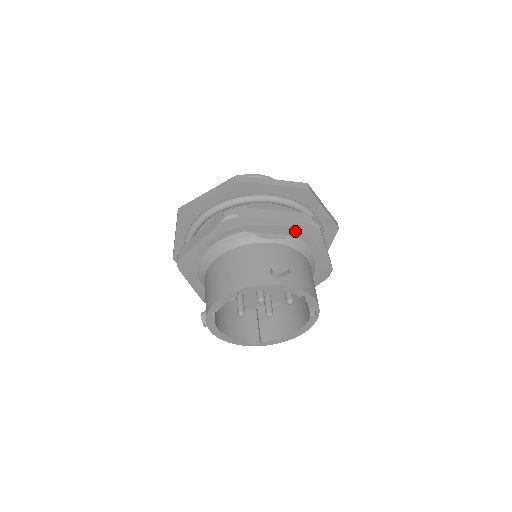
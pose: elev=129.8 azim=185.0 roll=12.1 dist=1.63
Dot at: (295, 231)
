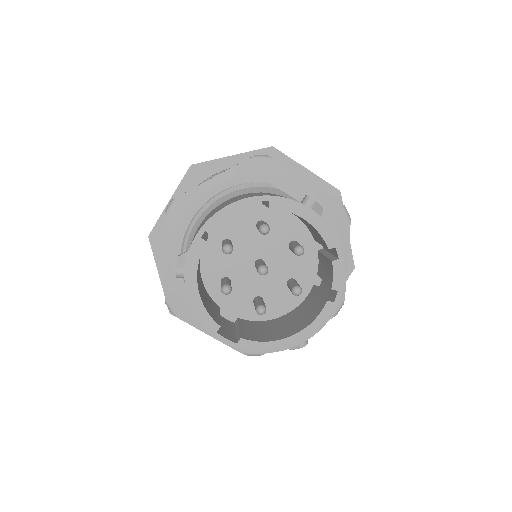
Dot at: (324, 210)
